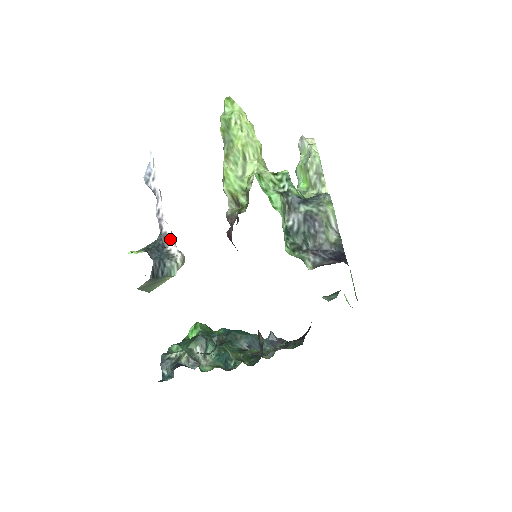
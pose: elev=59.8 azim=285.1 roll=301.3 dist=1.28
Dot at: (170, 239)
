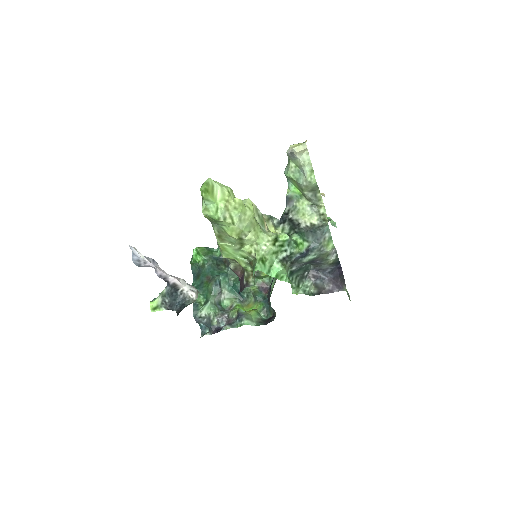
Dot at: (179, 285)
